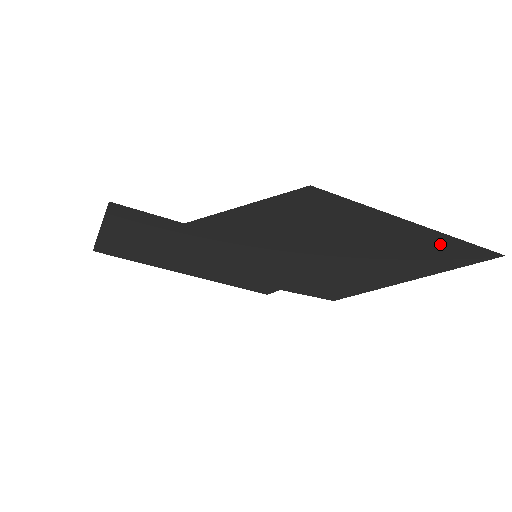
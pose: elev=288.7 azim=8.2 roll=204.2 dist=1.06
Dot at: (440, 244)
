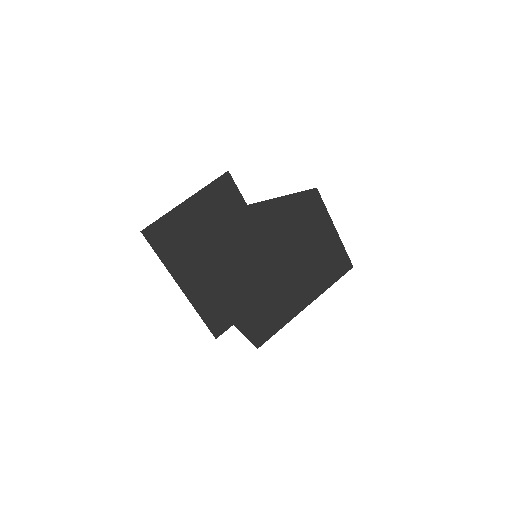
Dot at: (337, 251)
